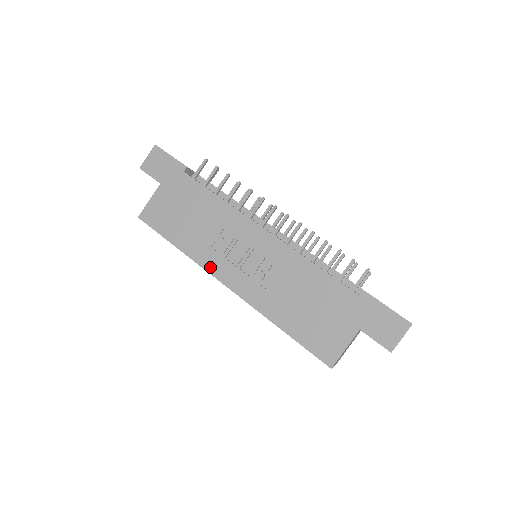
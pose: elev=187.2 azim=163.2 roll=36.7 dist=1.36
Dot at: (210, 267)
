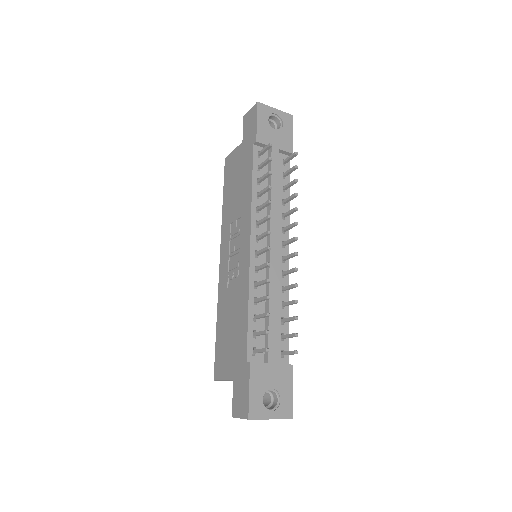
Dot at: (223, 238)
